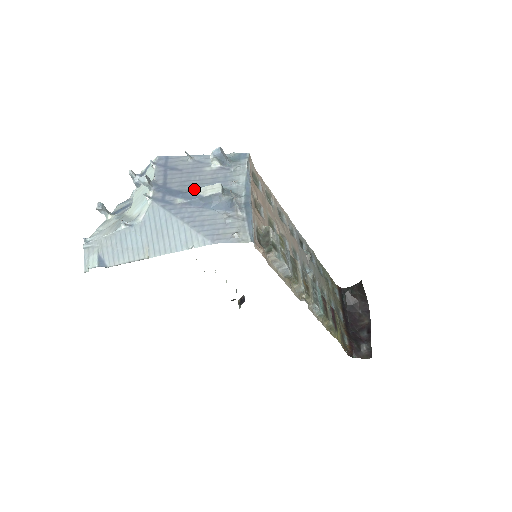
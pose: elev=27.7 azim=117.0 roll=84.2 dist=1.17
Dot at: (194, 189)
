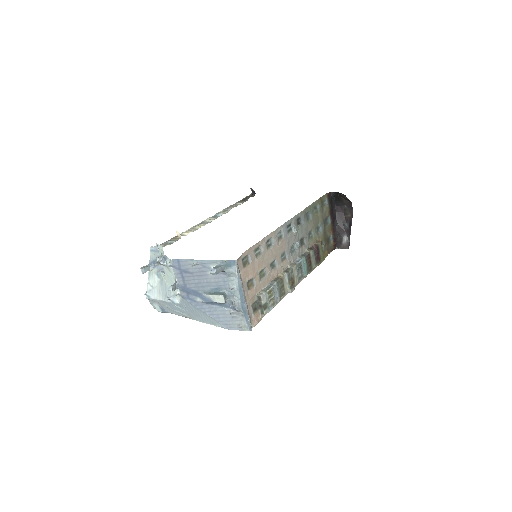
Dot at: (206, 294)
